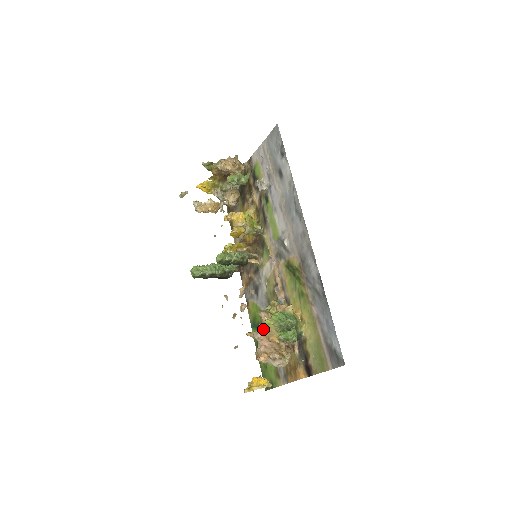
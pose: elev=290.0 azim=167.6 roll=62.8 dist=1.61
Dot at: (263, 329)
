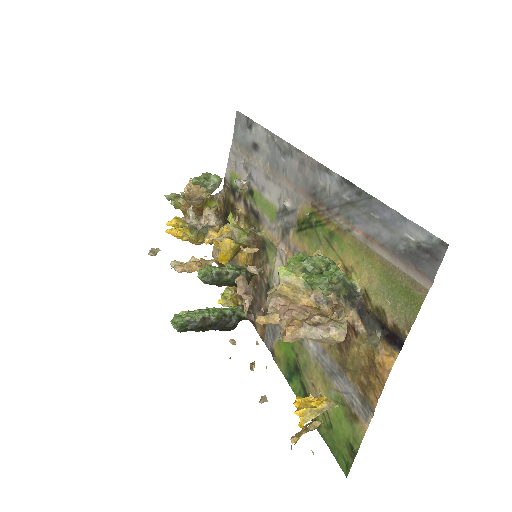
Dot at: (280, 288)
